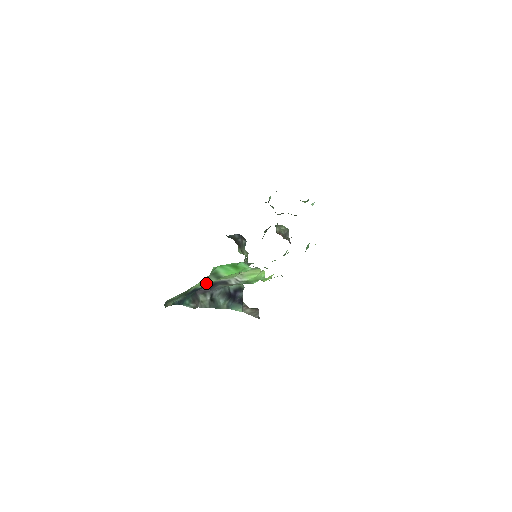
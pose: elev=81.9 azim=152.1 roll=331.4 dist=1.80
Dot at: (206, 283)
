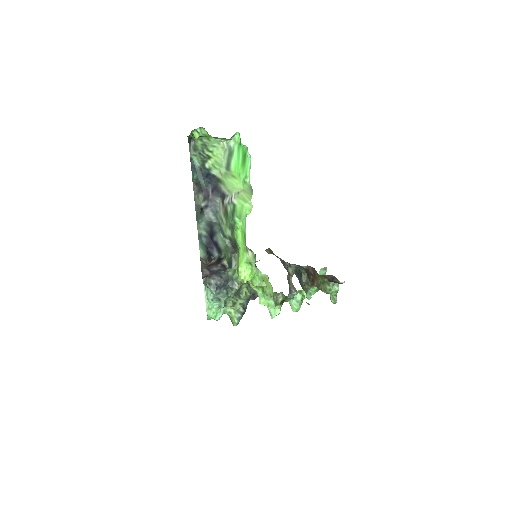
Dot at: (218, 168)
